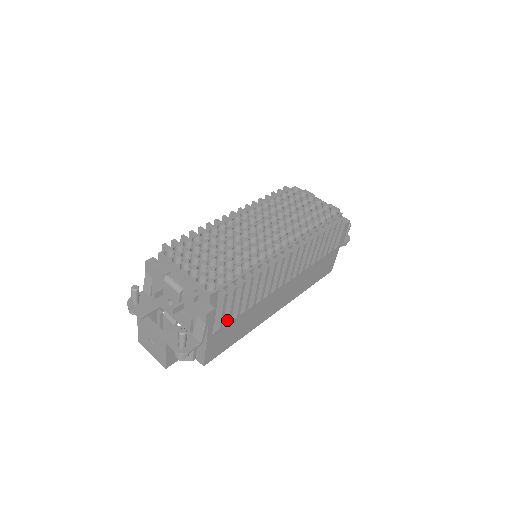
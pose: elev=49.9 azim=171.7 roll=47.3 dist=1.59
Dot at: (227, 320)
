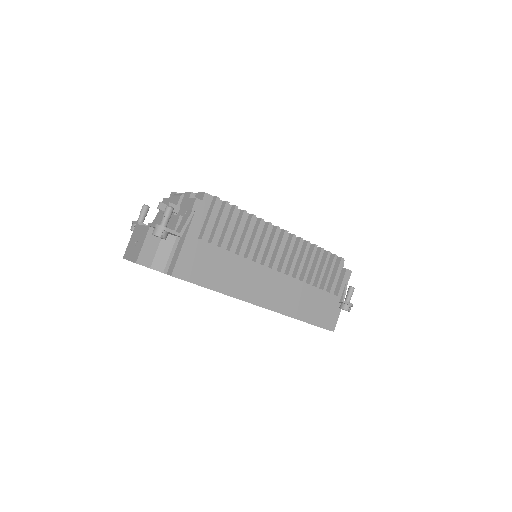
Dot at: (210, 241)
